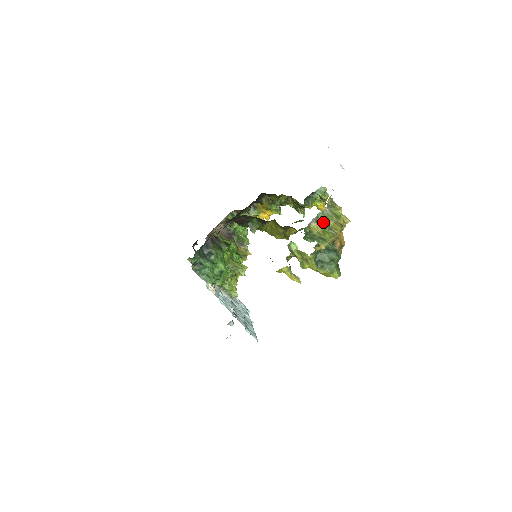
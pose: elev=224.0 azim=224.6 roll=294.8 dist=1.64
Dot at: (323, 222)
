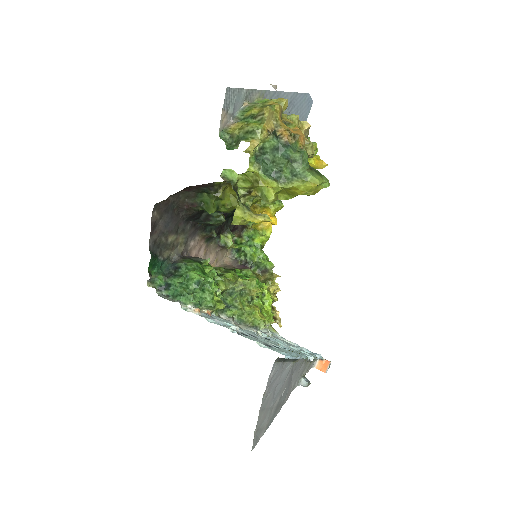
Dot at: (246, 118)
